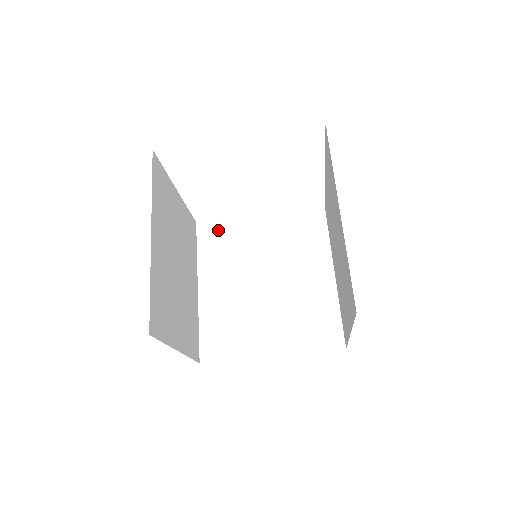
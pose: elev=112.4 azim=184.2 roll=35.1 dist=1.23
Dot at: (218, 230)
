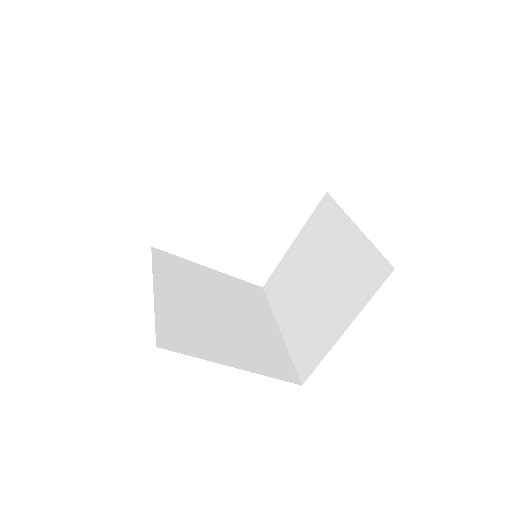
Dot at: (173, 260)
